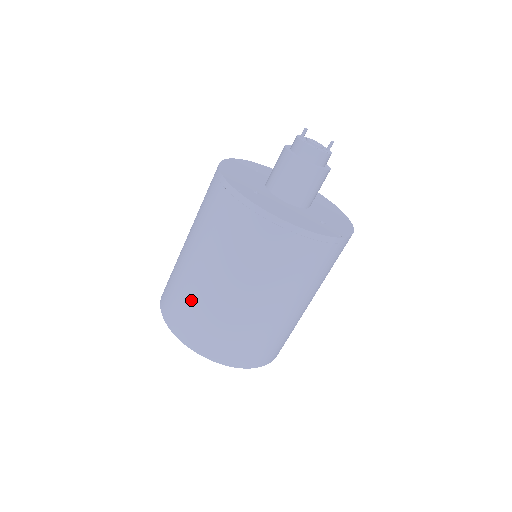
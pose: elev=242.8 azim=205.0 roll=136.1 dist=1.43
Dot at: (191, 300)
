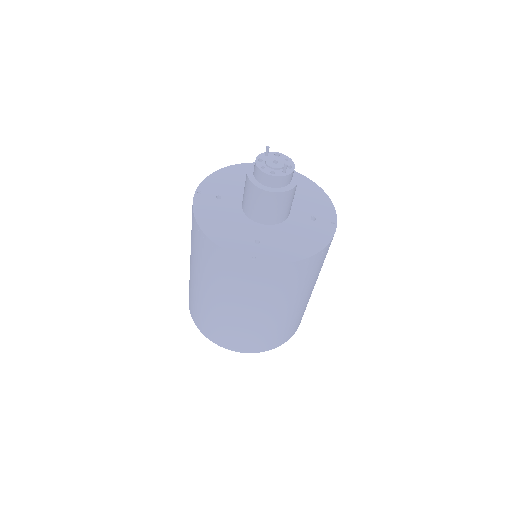
Dot at: occluded
